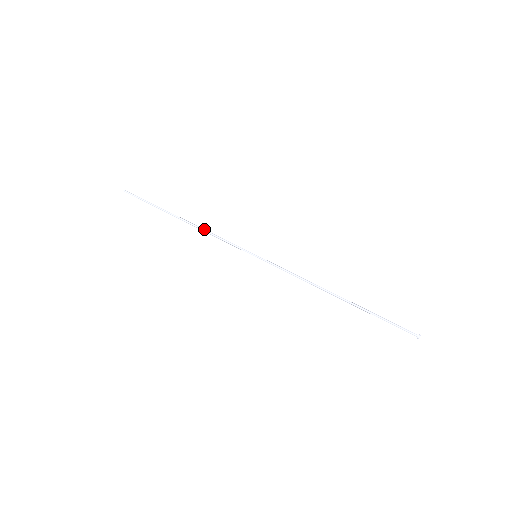
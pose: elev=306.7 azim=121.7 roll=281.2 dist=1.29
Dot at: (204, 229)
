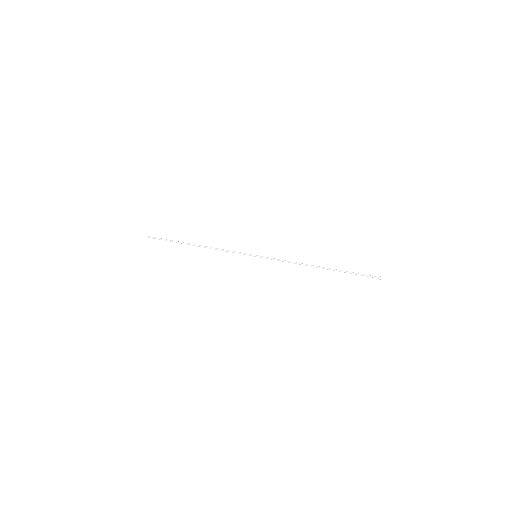
Dot at: (214, 248)
